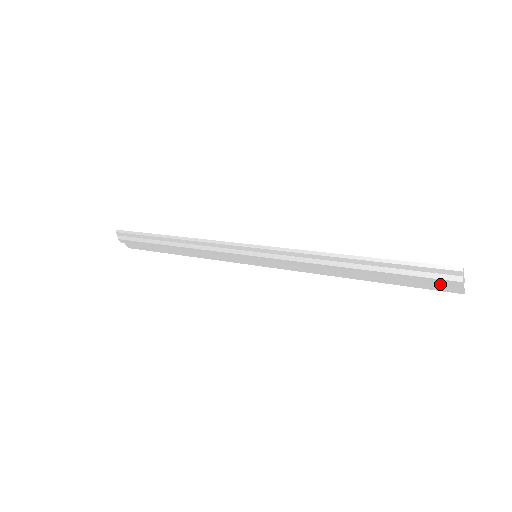
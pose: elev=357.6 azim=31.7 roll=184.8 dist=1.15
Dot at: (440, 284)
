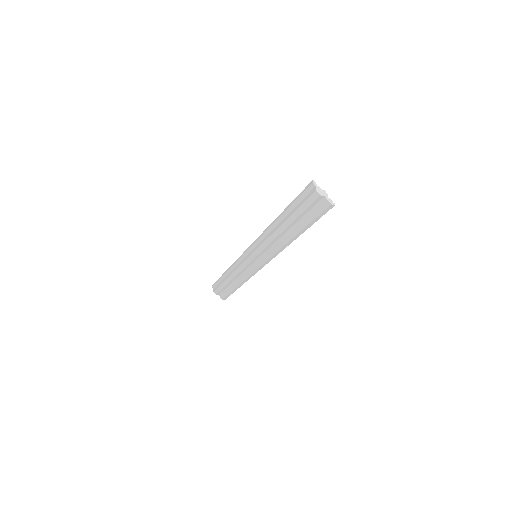
Dot at: (317, 205)
